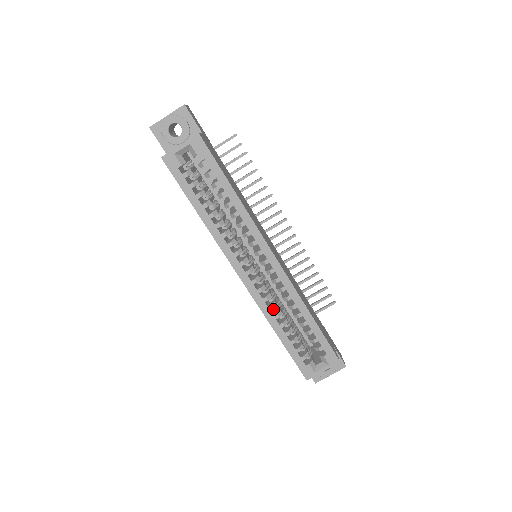
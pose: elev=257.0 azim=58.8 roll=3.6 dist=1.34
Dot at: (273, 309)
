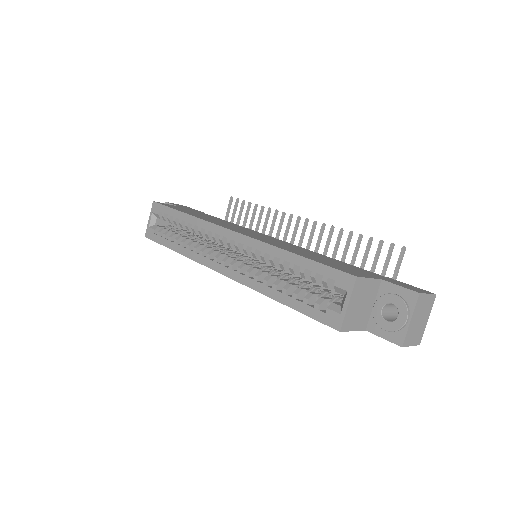
Dot at: occluded
